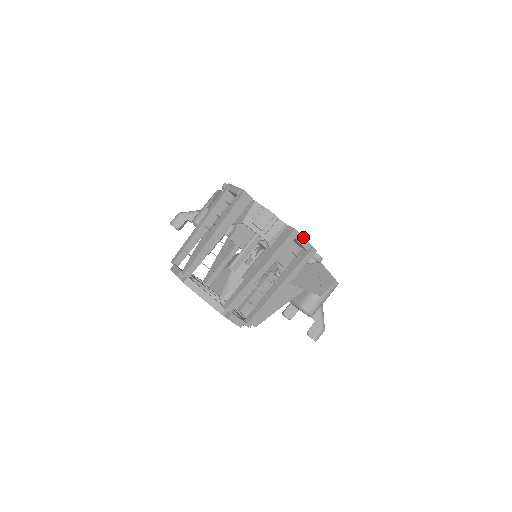
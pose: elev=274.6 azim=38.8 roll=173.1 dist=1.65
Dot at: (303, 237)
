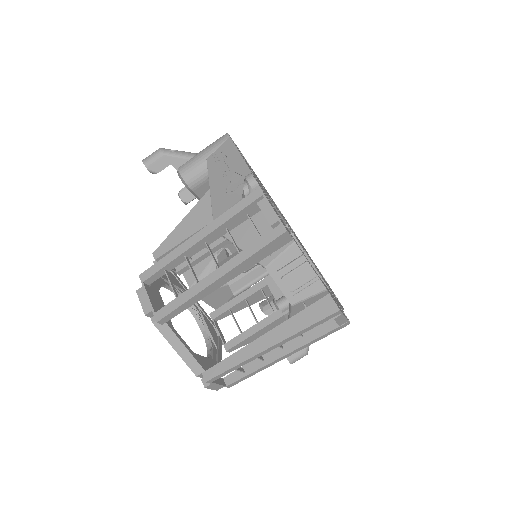
Dot at: (343, 315)
